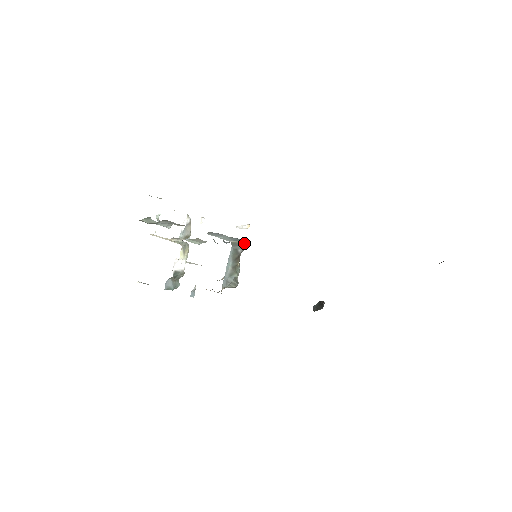
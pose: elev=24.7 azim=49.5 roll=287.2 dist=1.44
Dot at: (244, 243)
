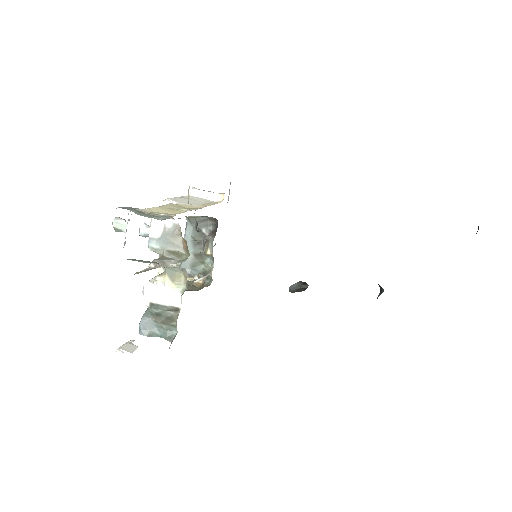
Dot at: (210, 219)
